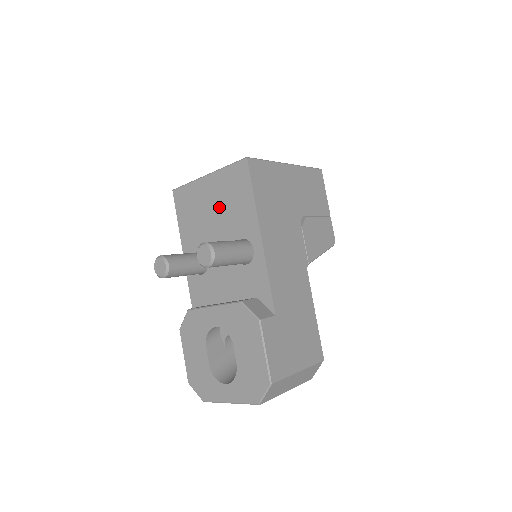
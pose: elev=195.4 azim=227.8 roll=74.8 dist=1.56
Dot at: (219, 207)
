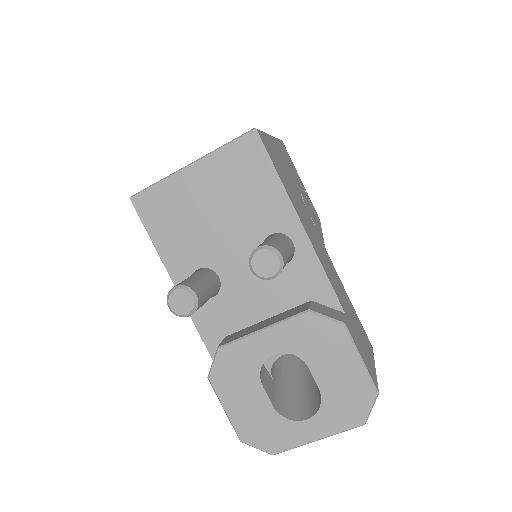
Dot at: (223, 202)
